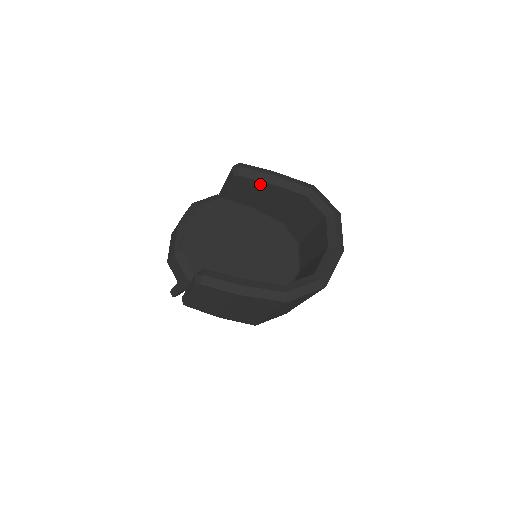
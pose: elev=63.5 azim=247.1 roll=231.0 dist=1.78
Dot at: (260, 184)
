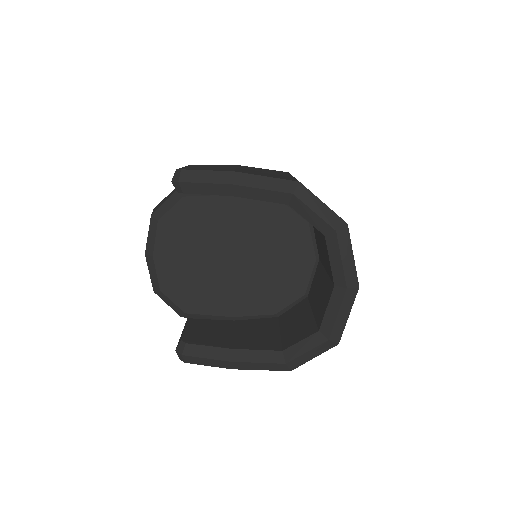
Dot at: occluded
